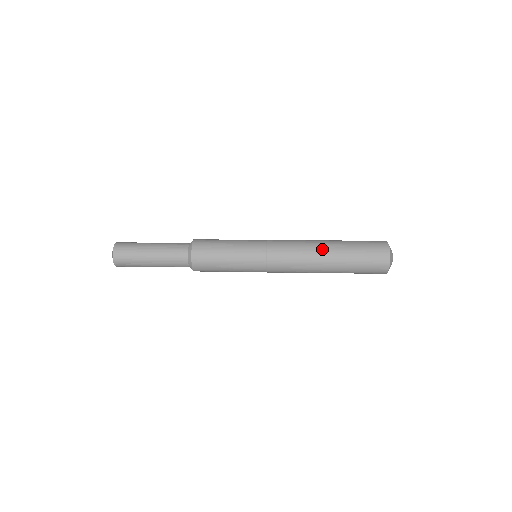
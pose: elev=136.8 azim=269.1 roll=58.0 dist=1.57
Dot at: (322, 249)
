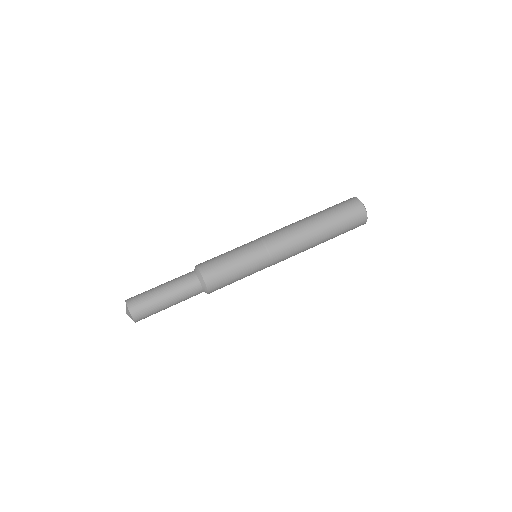
Dot at: (311, 226)
